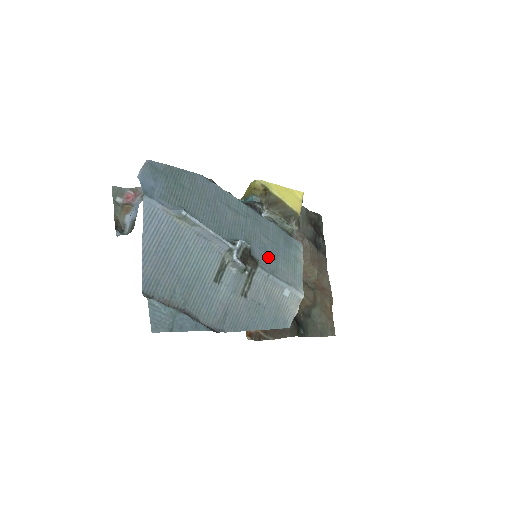
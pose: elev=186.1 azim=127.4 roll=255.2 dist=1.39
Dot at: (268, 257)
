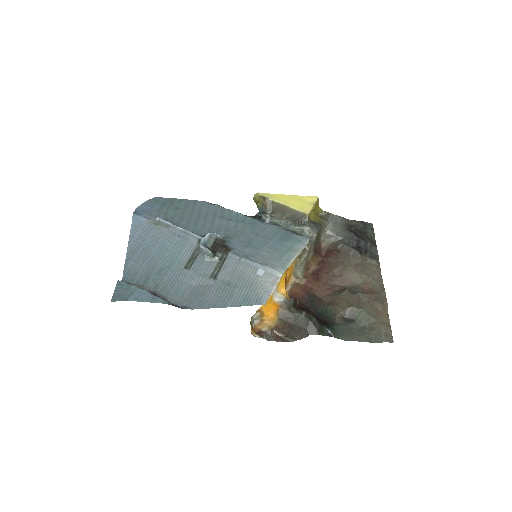
Dot at: (248, 247)
